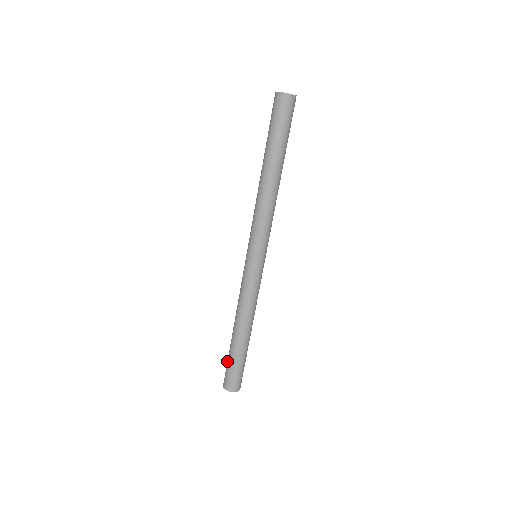
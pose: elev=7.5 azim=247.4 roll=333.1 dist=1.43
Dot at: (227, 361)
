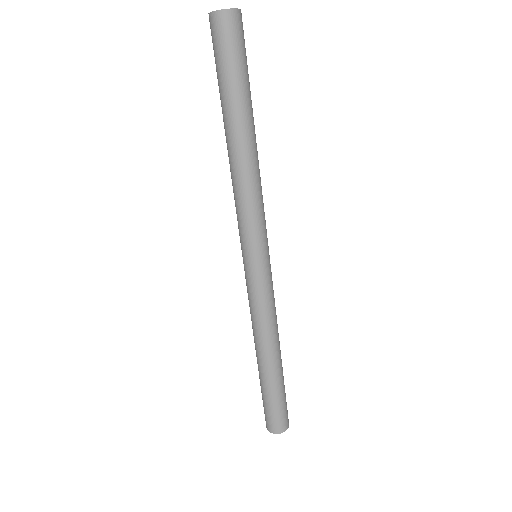
Dot at: occluded
